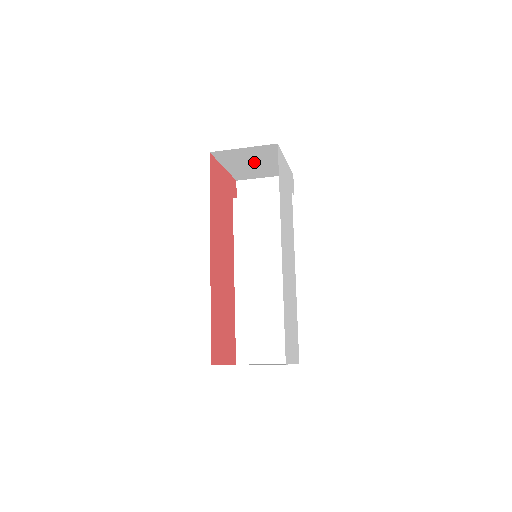
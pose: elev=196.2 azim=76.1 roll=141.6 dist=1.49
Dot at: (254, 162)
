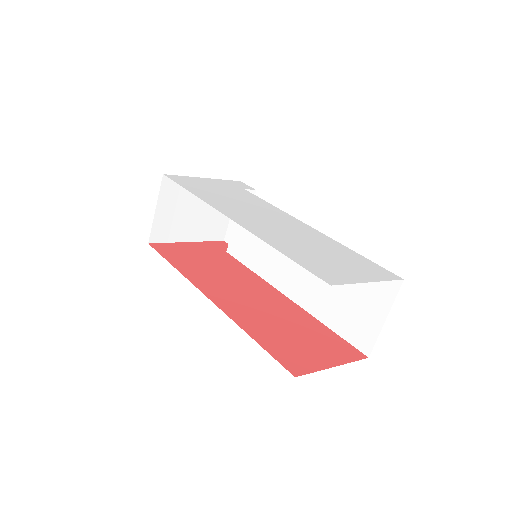
Dot at: (192, 210)
